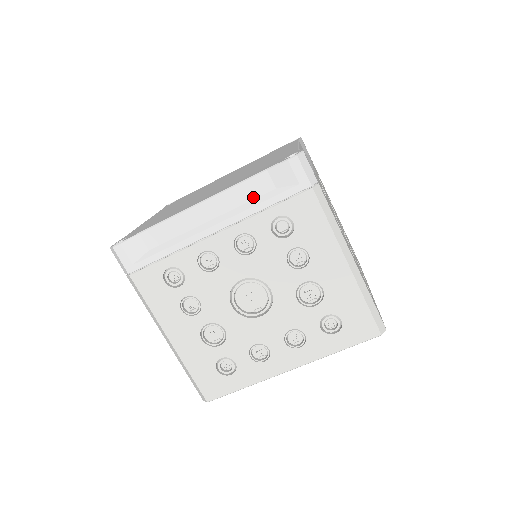
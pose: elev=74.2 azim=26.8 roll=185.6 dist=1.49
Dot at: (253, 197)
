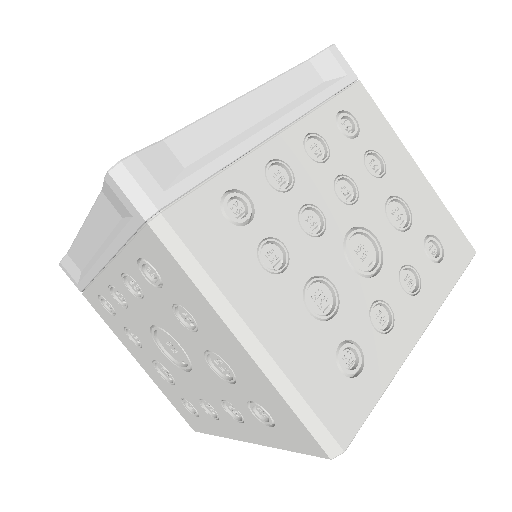
Dot at: (111, 227)
